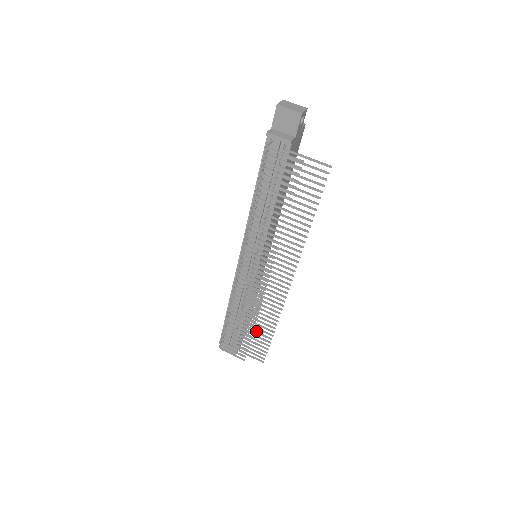
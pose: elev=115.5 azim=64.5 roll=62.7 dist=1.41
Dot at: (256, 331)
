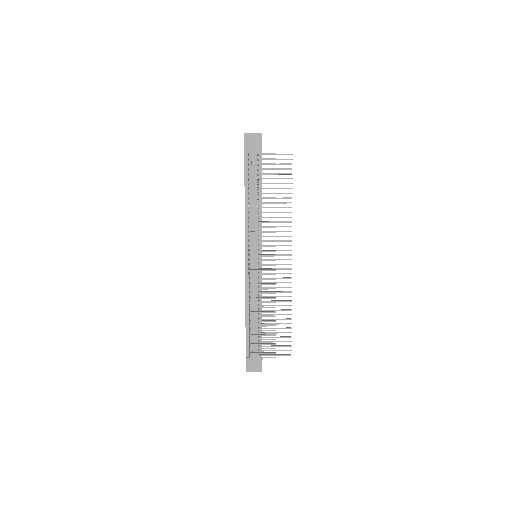
Dot at: (276, 323)
